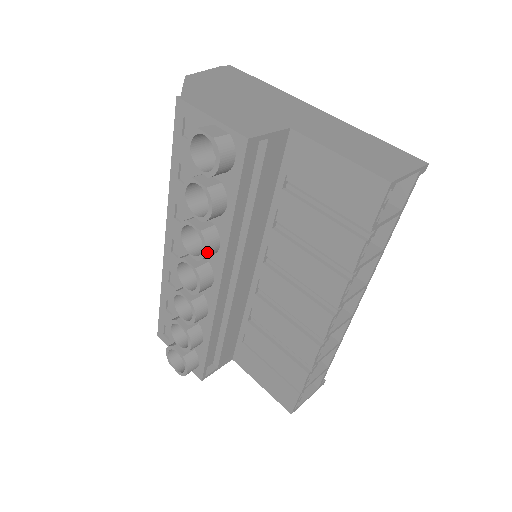
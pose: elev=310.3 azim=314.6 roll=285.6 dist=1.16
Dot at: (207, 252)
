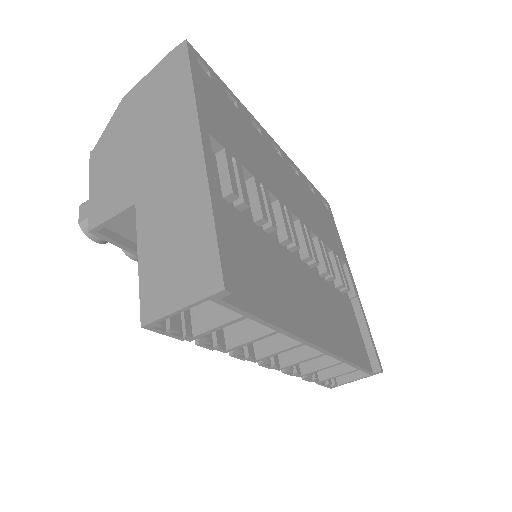
Dot at: occluded
